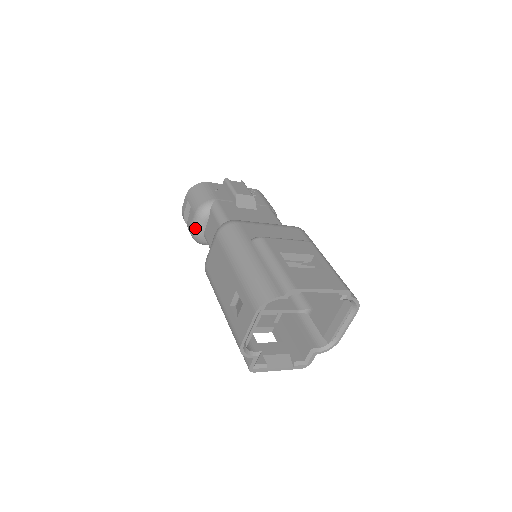
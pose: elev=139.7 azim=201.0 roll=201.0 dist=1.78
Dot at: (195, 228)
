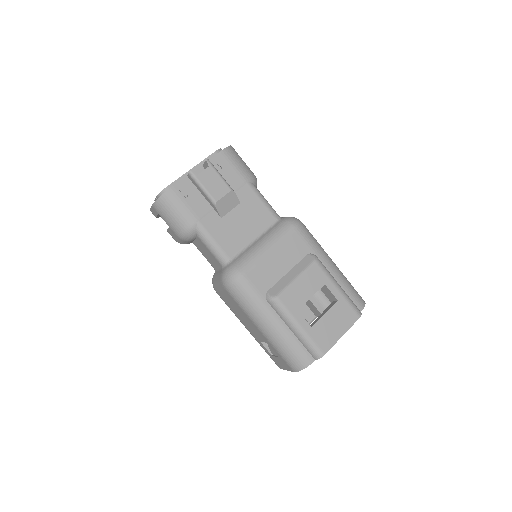
Dot at: (182, 243)
